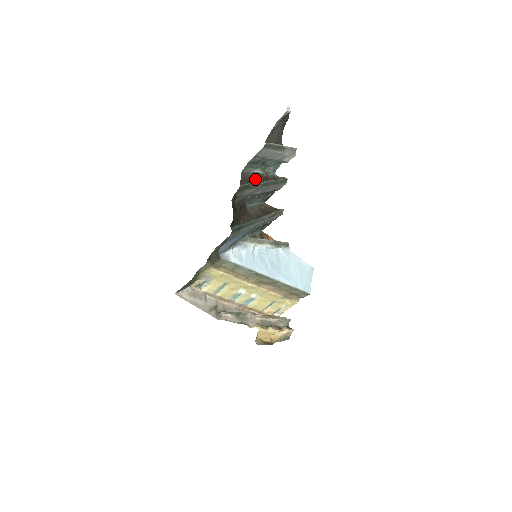
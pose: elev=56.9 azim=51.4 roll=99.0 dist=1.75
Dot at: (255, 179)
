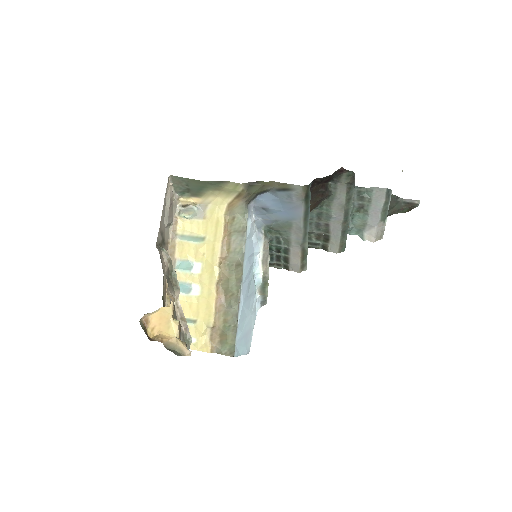
Dot at: occluded
